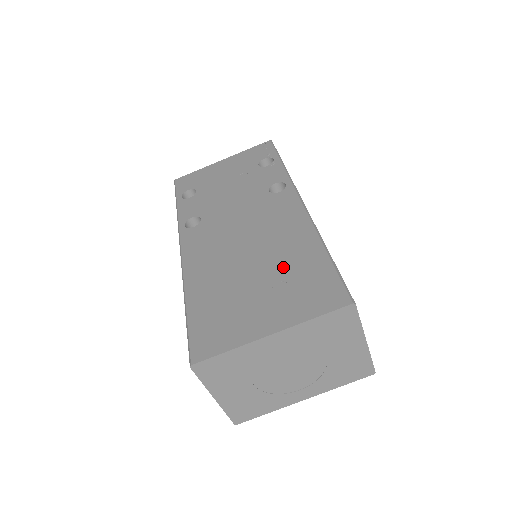
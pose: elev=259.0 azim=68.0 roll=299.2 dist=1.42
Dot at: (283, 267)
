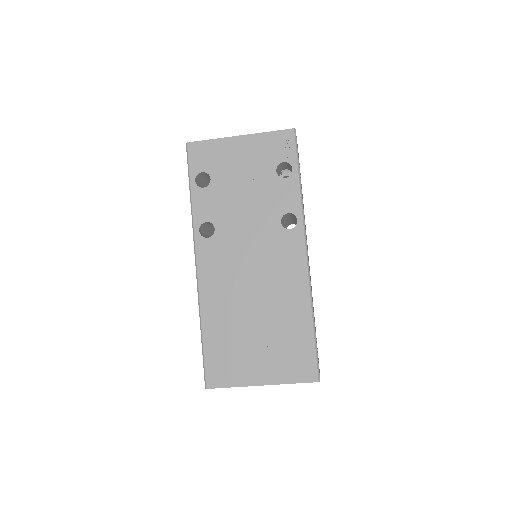
Dot at: (279, 327)
